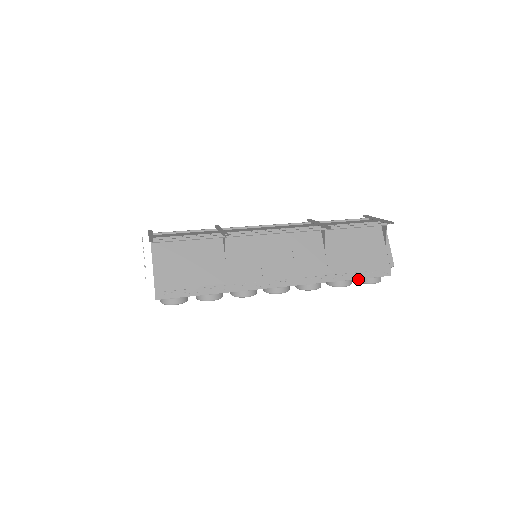
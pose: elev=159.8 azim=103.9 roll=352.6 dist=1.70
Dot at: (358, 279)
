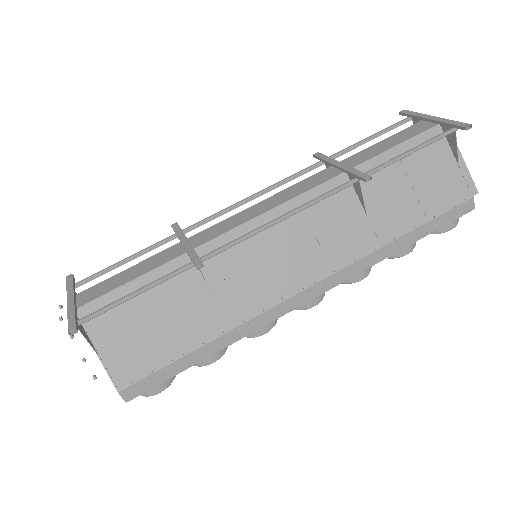
Dot at: occluded
